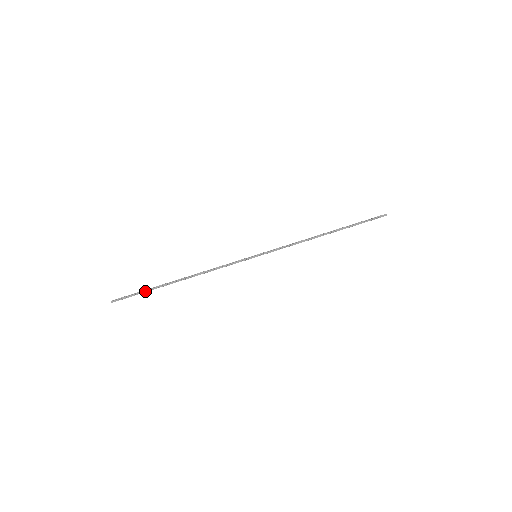
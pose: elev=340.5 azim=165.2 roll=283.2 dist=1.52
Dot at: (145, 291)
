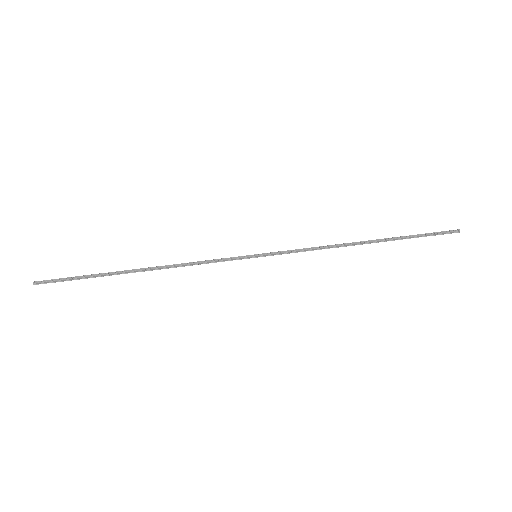
Dot at: (85, 276)
